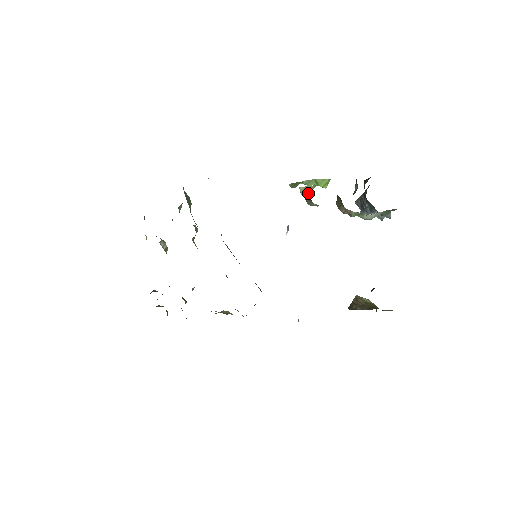
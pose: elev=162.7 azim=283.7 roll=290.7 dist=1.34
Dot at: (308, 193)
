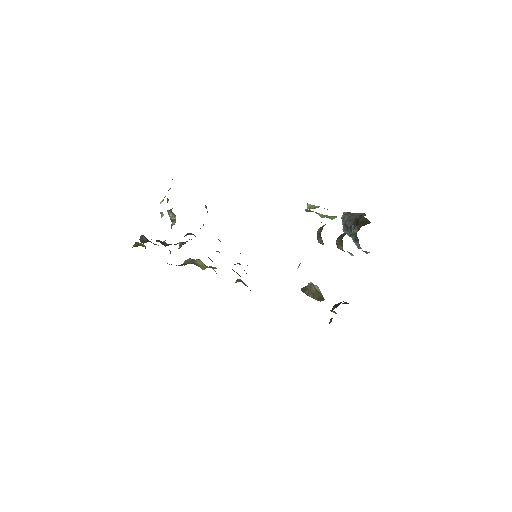
Dot at: occluded
